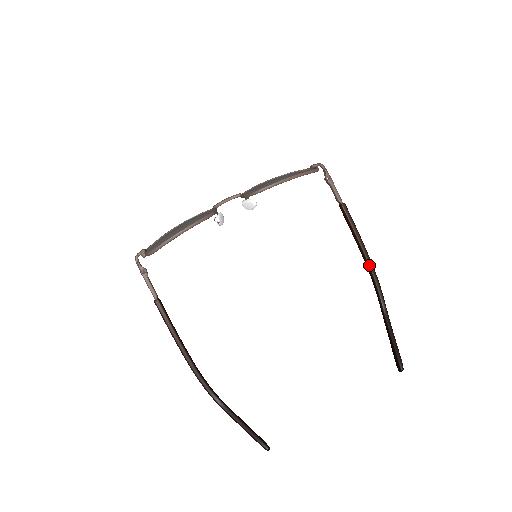
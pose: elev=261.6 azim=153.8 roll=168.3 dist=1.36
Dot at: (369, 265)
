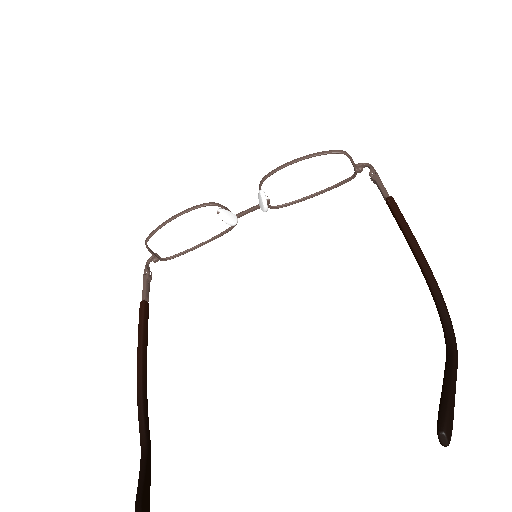
Dot at: (425, 273)
